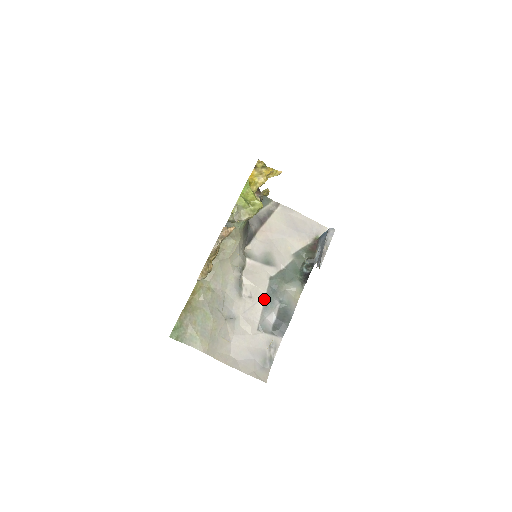
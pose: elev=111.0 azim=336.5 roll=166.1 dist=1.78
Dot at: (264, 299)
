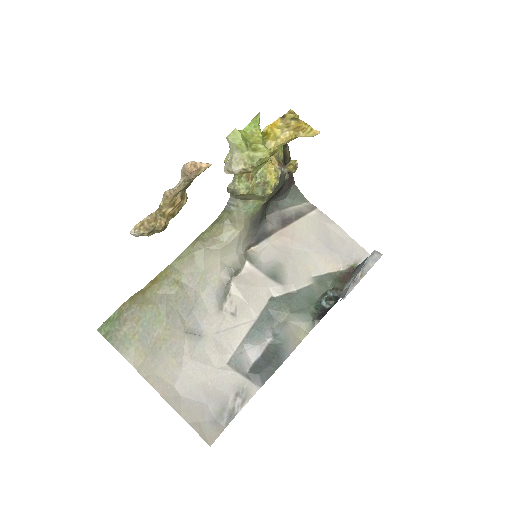
Dot at: (252, 324)
